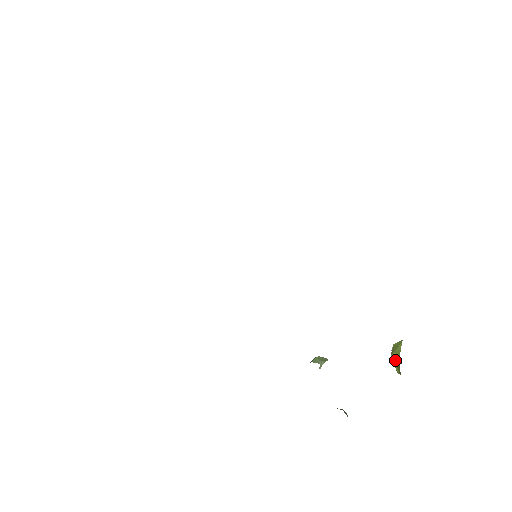
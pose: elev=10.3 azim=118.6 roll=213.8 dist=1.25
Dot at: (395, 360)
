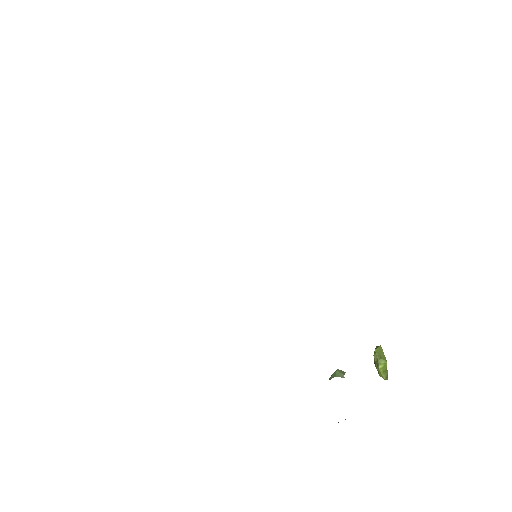
Dot at: (381, 366)
